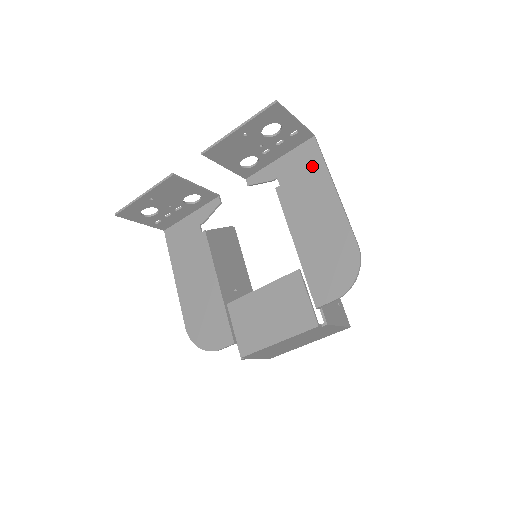
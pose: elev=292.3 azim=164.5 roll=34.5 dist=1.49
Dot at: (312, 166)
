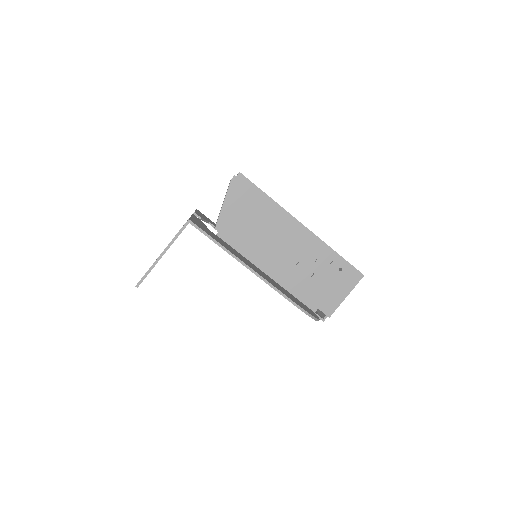
Dot at: occluded
